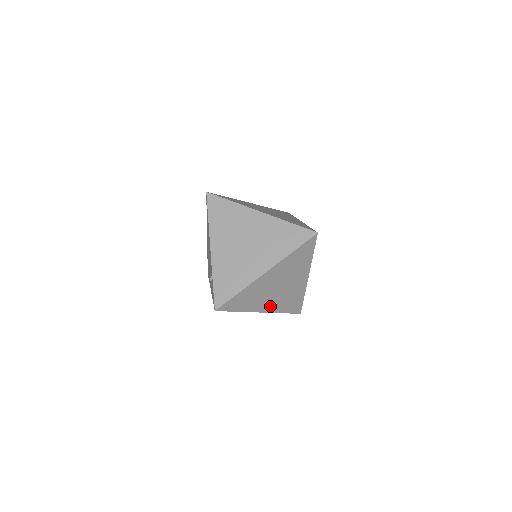
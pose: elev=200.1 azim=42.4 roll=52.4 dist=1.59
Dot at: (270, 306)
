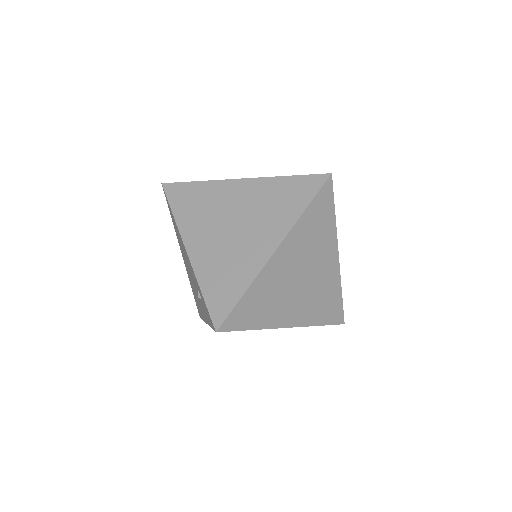
Dot at: (298, 314)
